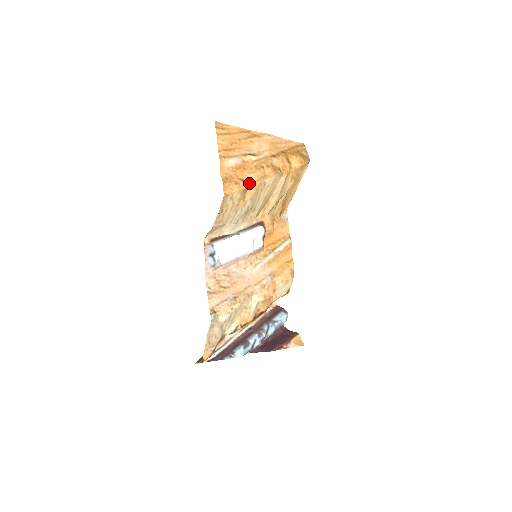
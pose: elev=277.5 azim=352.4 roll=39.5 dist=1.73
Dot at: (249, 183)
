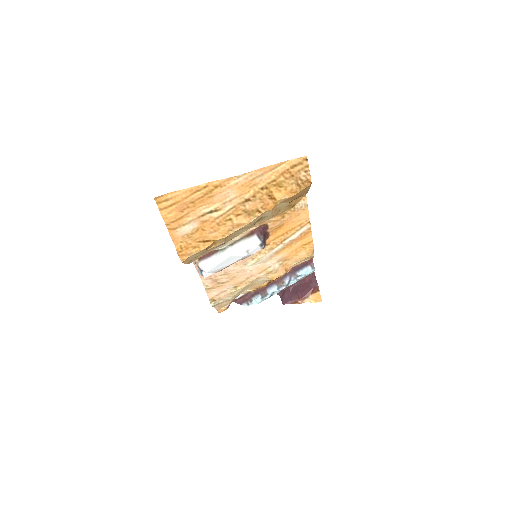
Dot at: (212, 240)
